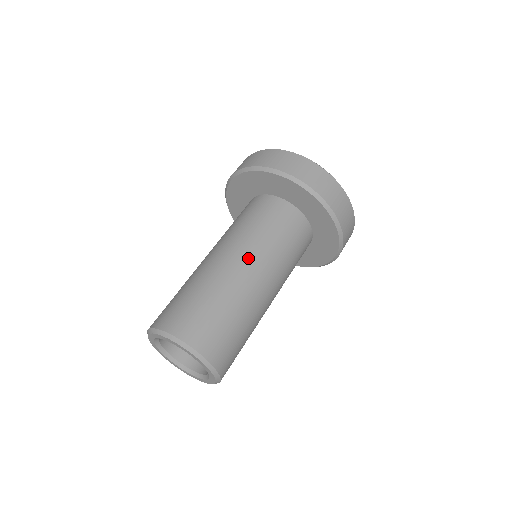
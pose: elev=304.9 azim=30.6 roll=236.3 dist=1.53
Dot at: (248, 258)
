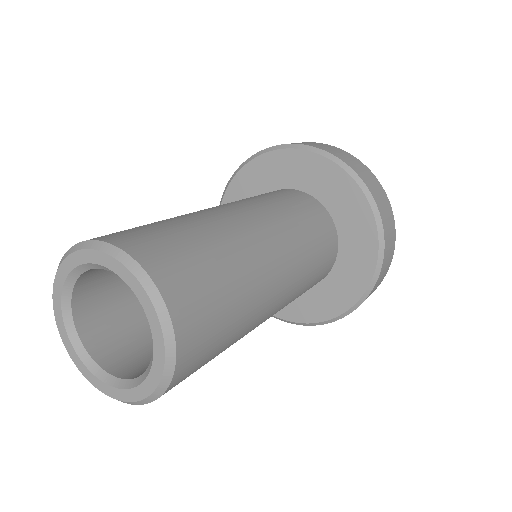
Dot at: occluded
